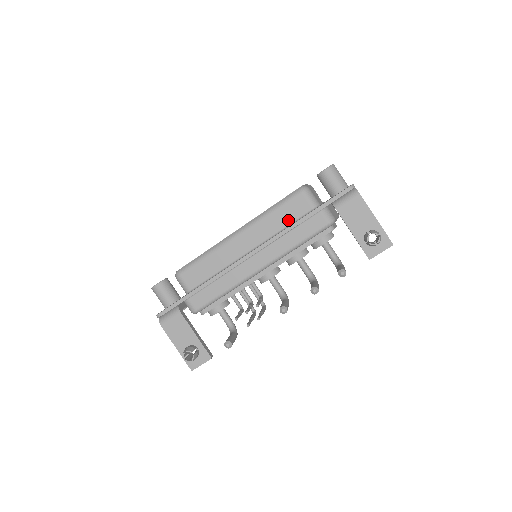
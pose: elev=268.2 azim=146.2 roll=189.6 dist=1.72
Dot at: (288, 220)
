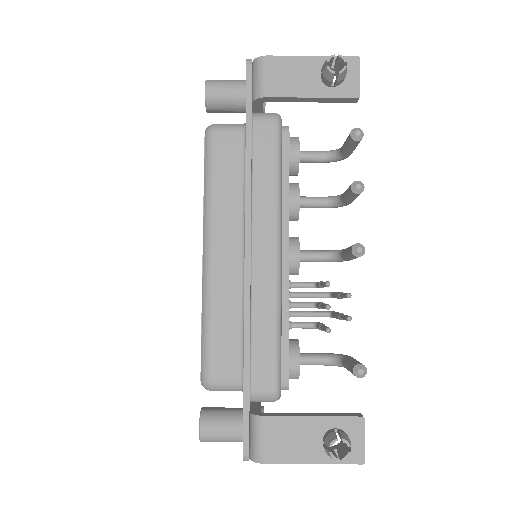
Dot at: (236, 174)
